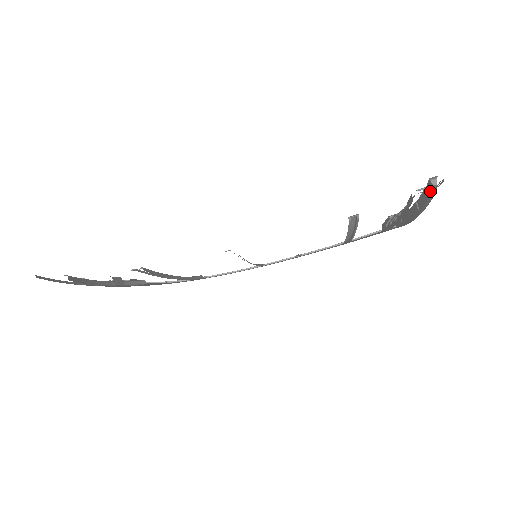
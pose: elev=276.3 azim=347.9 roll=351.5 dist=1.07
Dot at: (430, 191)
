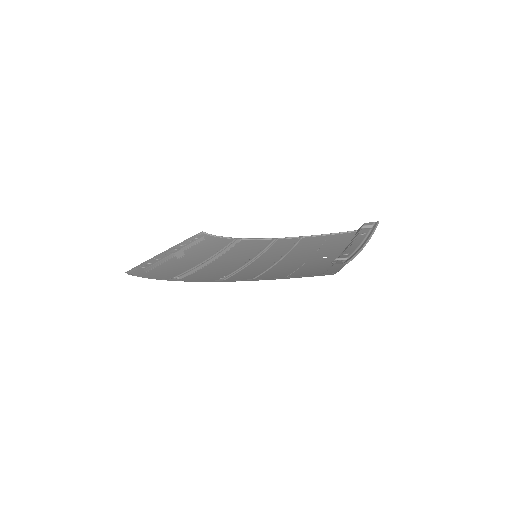
Dot at: occluded
